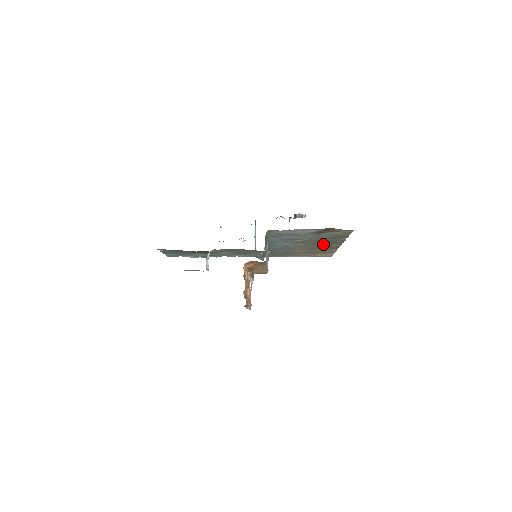
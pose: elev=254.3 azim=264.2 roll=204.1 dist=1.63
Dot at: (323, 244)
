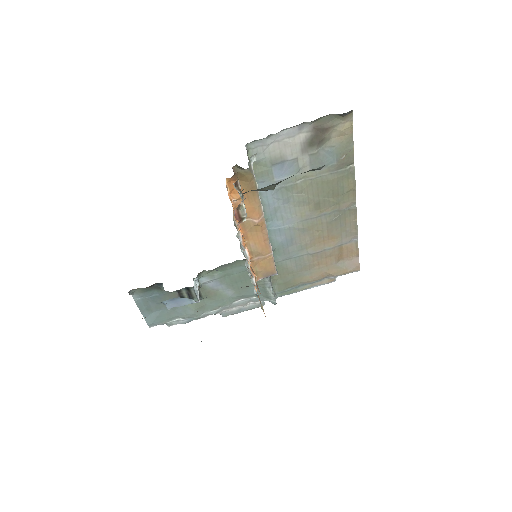
Dot at: (333, 206)
